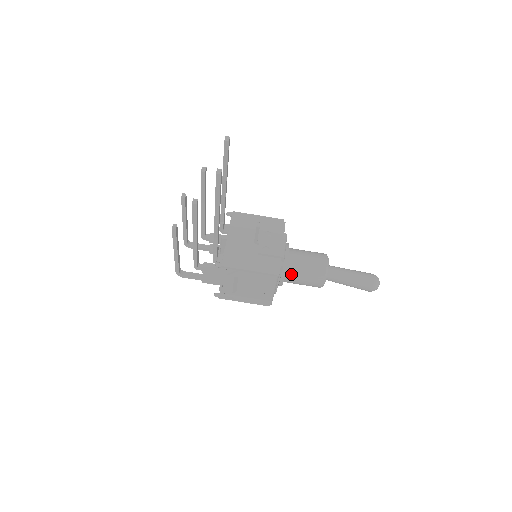
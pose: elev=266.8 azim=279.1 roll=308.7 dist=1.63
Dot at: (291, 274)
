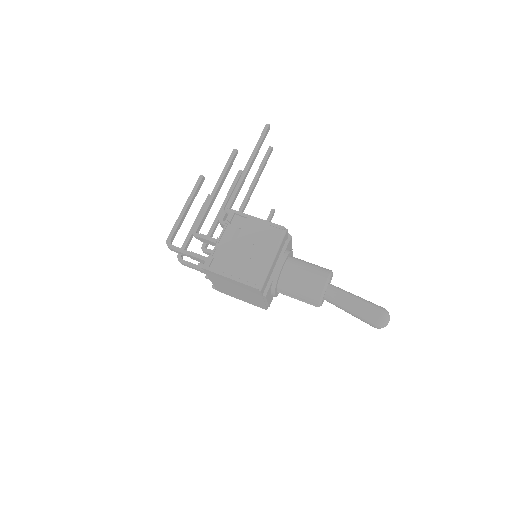
Dot at: (293, 263)
